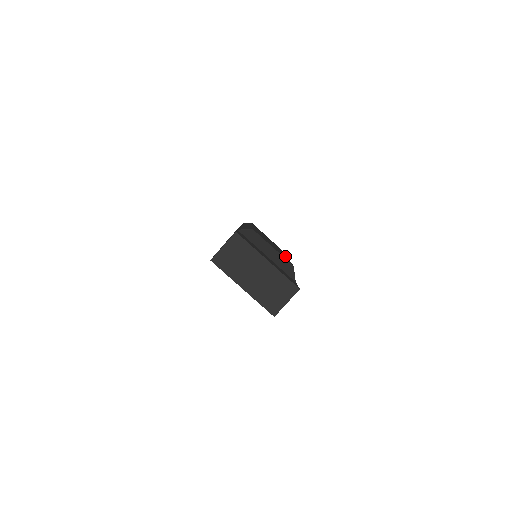
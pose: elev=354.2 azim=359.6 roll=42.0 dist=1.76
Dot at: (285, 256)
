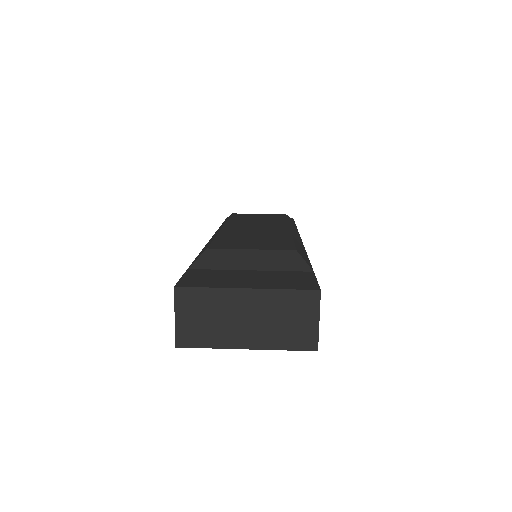
Dot at: (284, 234)
